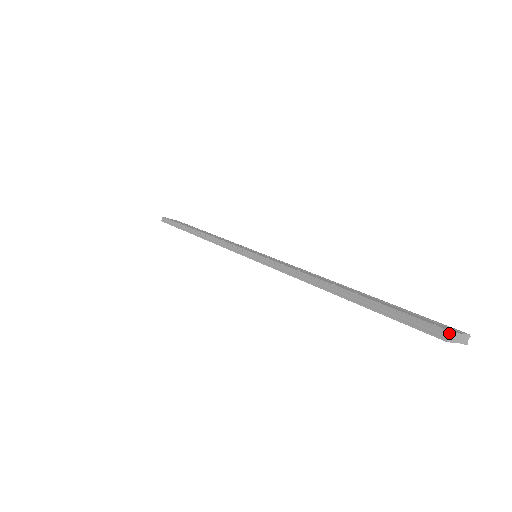
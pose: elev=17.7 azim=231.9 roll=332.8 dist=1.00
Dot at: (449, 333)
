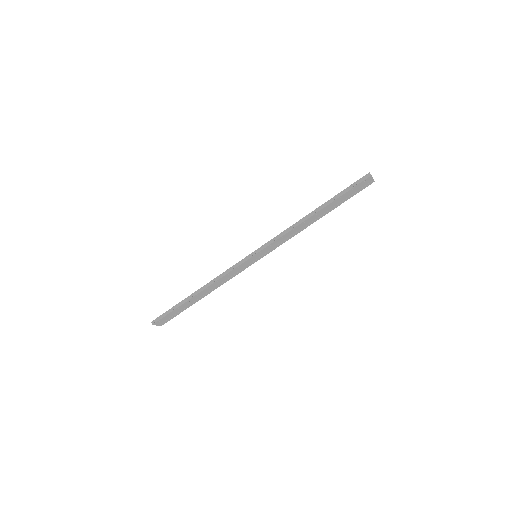
Dot at: (369, 173)
